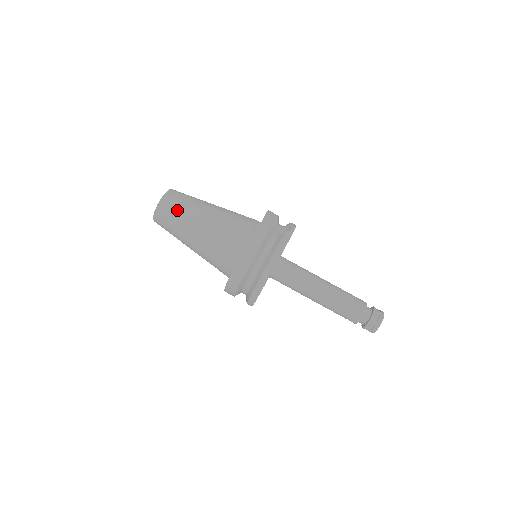
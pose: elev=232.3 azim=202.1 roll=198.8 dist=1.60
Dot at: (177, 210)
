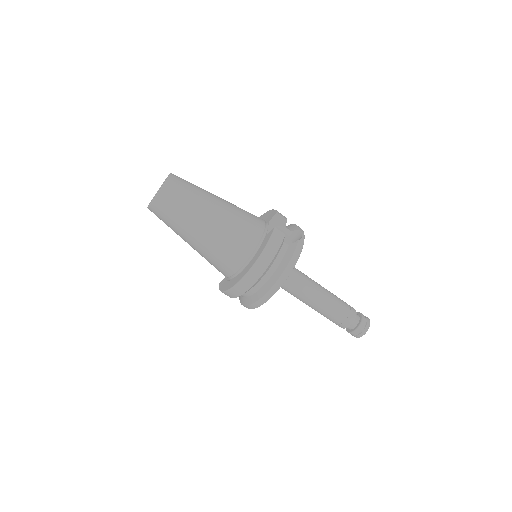
Dot at: (182, 202)
